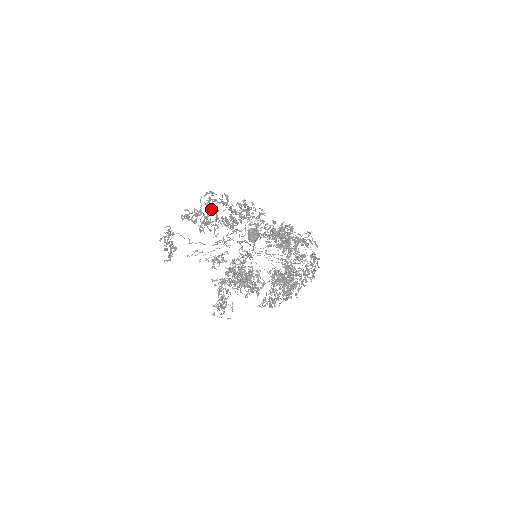
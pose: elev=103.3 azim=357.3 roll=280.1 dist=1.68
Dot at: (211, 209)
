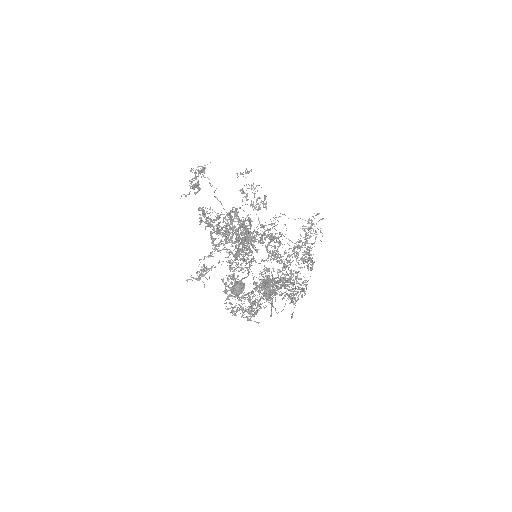
Dot at: occluded
